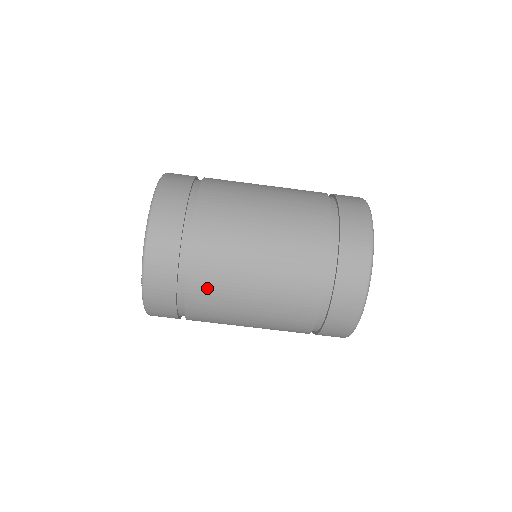
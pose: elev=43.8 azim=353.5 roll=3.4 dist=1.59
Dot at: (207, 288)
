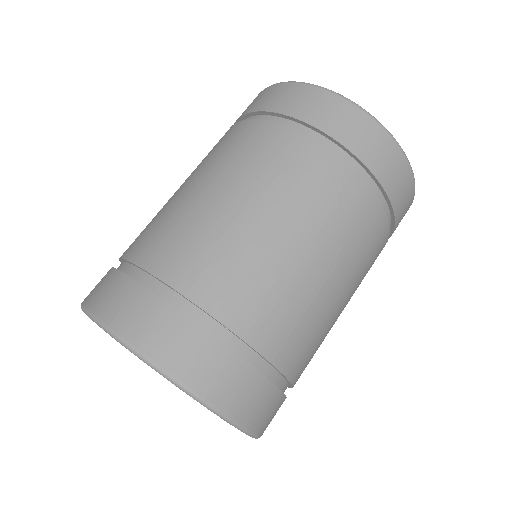
Dot at: (304, 351)
